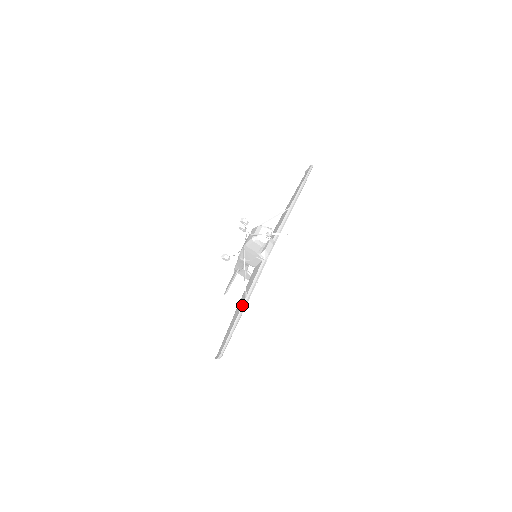
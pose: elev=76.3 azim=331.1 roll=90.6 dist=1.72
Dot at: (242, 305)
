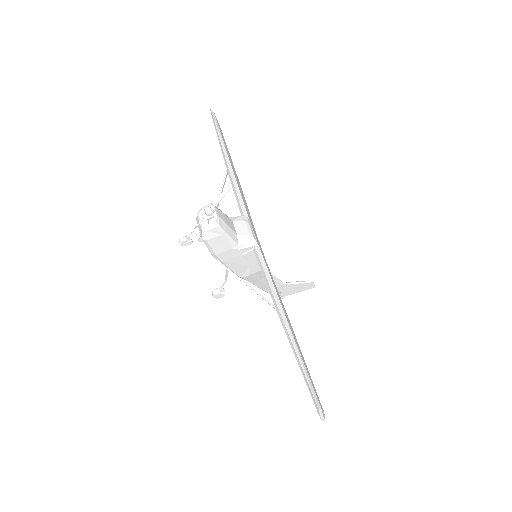
Dot at: occluded
